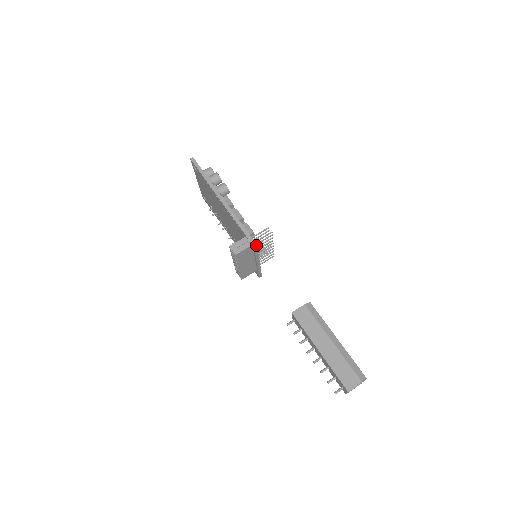
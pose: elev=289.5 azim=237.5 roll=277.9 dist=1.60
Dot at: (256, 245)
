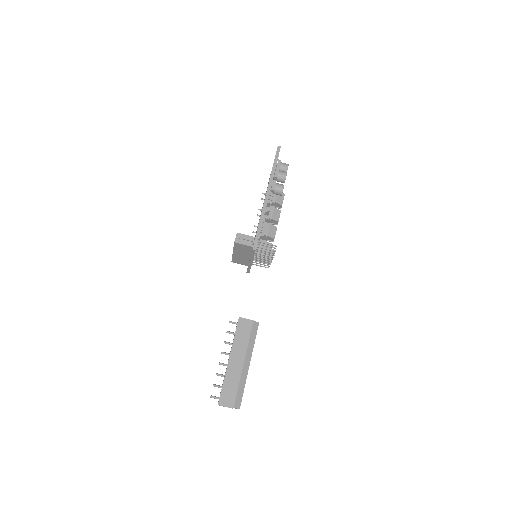
Dot at: (255, 249)
